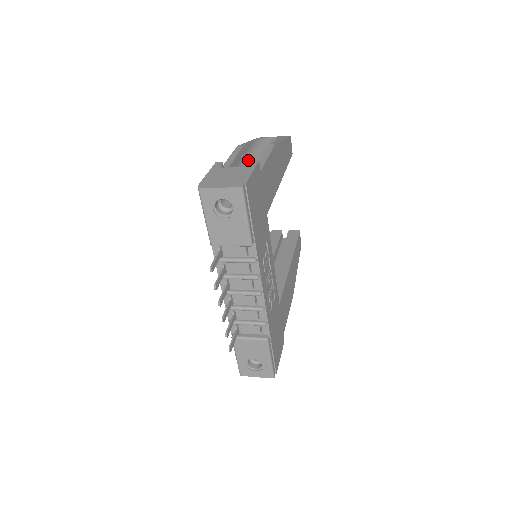
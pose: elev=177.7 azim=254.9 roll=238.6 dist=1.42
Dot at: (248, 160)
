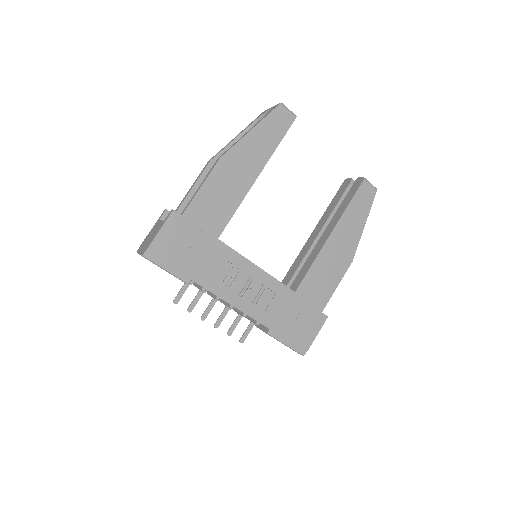
Dot at: occluded
